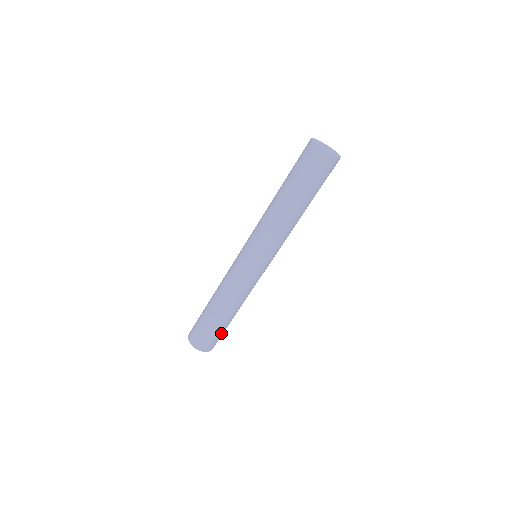
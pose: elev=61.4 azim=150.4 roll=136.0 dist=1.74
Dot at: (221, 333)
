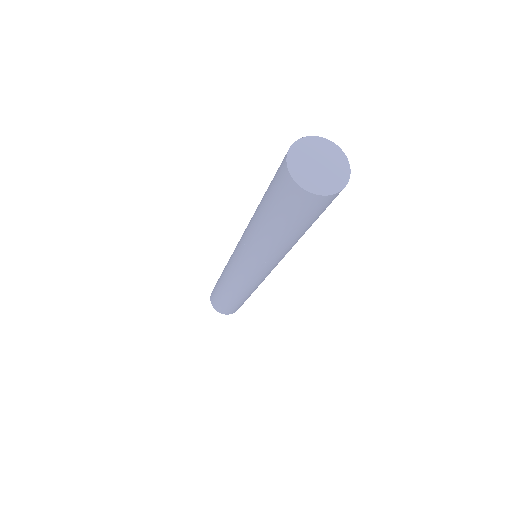
Dot at: occluded
